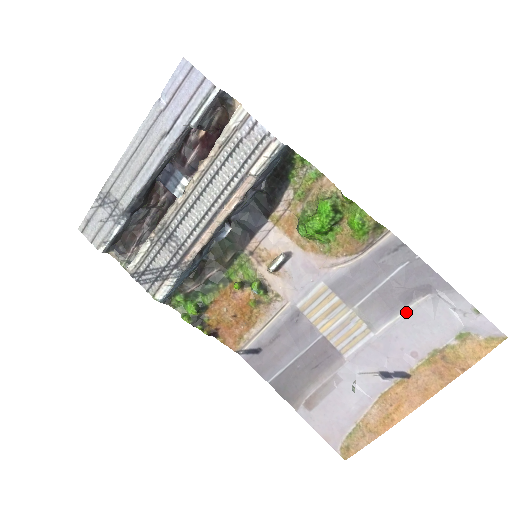
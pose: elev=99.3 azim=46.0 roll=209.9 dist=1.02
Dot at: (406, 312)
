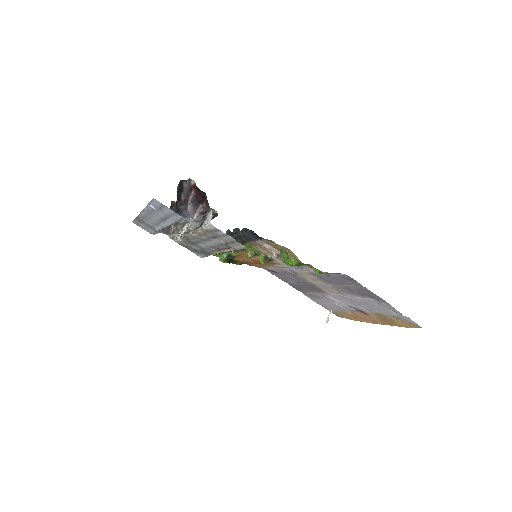
Dot at: (361, 298)
